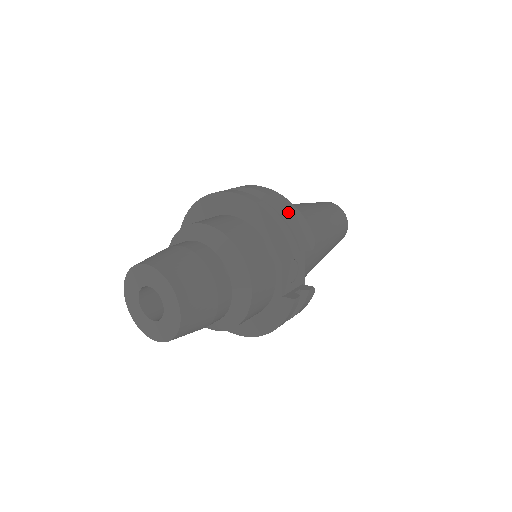
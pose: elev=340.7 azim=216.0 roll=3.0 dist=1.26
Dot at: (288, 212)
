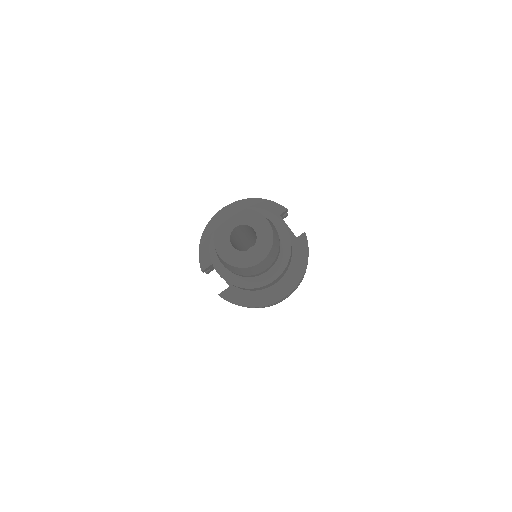
Dot at: occluded
